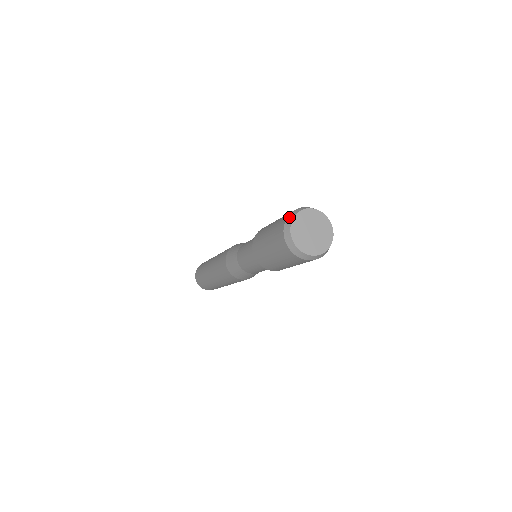
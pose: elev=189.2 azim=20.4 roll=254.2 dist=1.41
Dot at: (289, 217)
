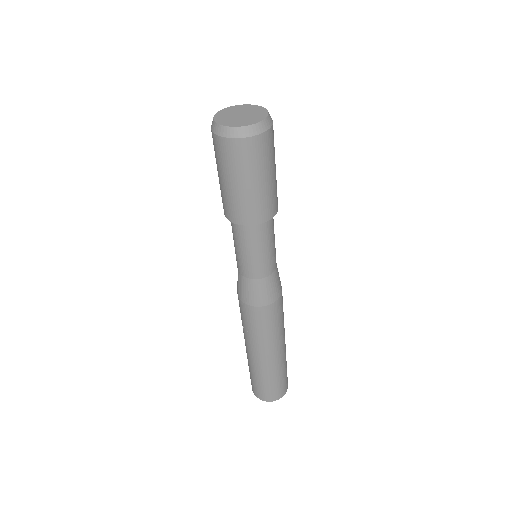
Dot at: (212, 127)
